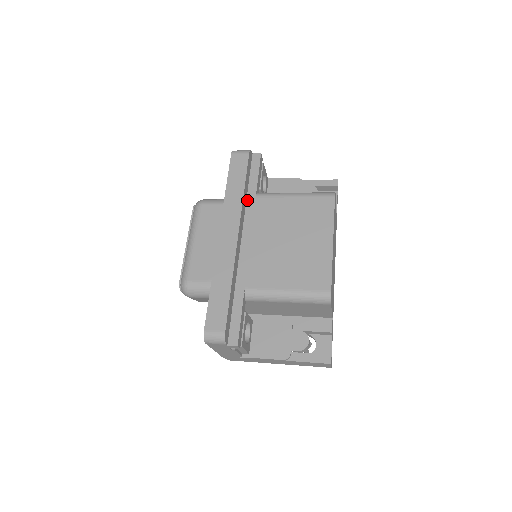
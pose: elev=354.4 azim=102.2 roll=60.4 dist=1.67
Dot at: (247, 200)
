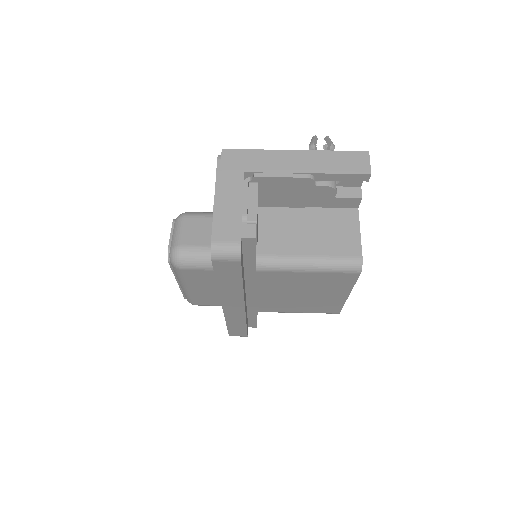
Dot at: (245, 273)
